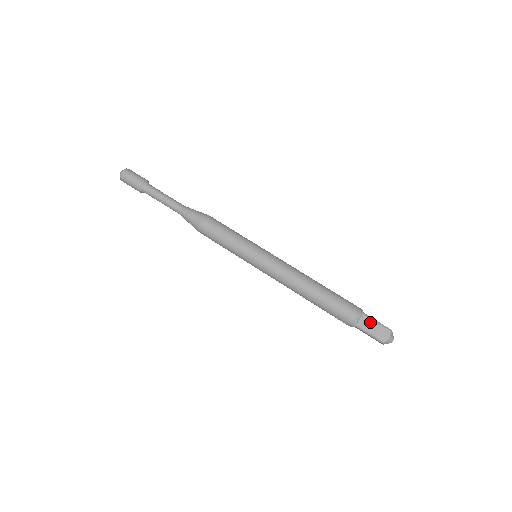
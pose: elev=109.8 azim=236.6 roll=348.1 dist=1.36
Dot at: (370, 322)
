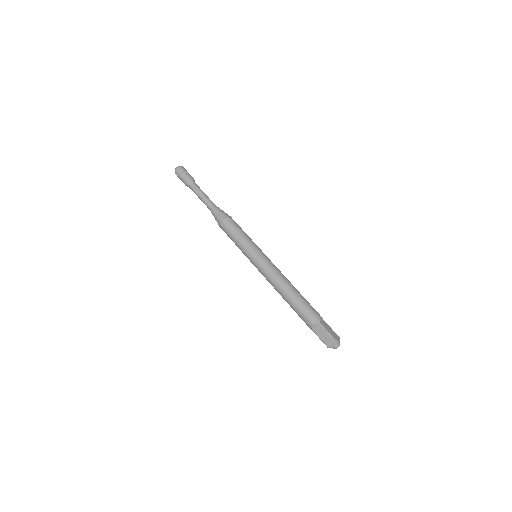
Dot at: (328, 326)
